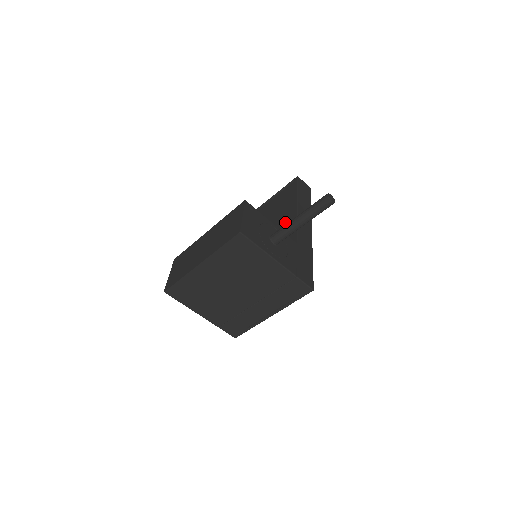
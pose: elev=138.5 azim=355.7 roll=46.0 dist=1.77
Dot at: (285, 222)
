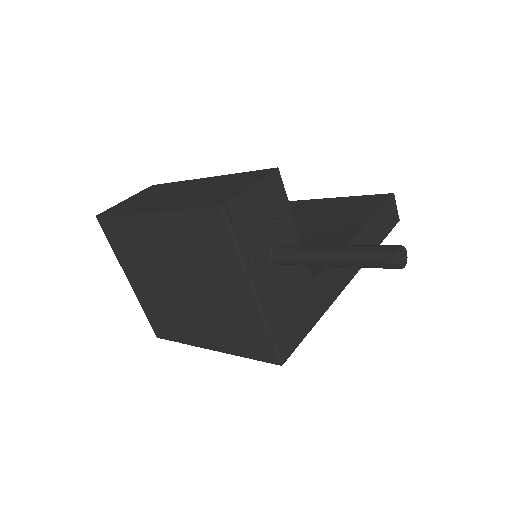
Dot at: (328, 240)
